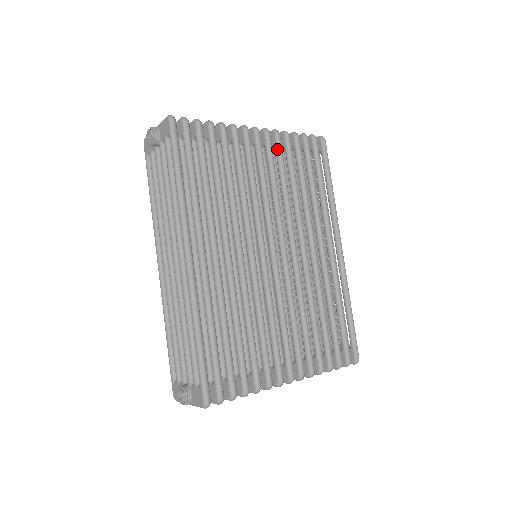
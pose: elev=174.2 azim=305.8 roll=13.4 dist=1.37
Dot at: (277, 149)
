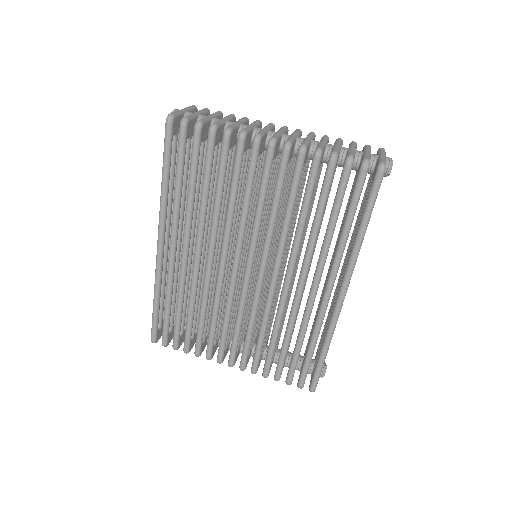
Dot at: (294, 171)
